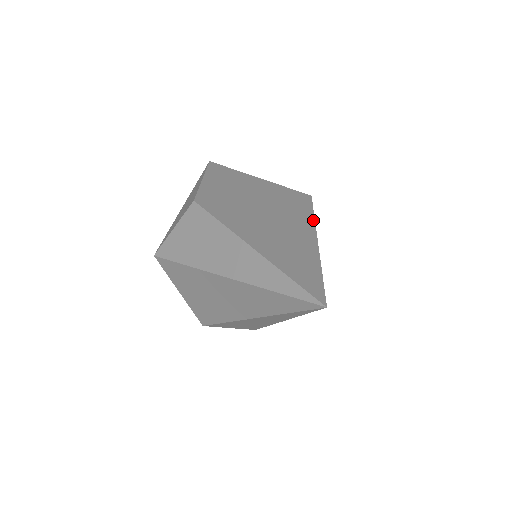
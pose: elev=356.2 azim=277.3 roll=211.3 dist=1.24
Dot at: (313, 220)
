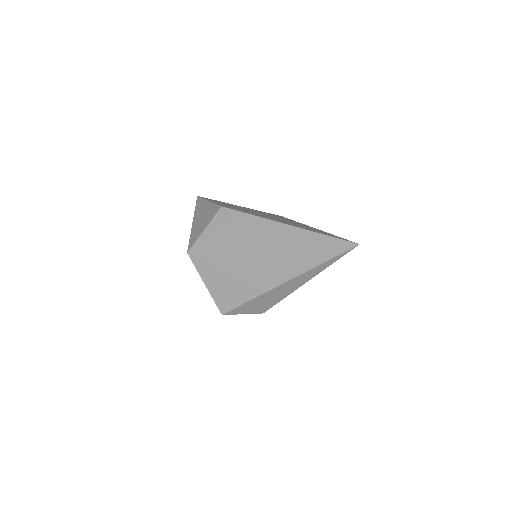
Dot at: occluded
